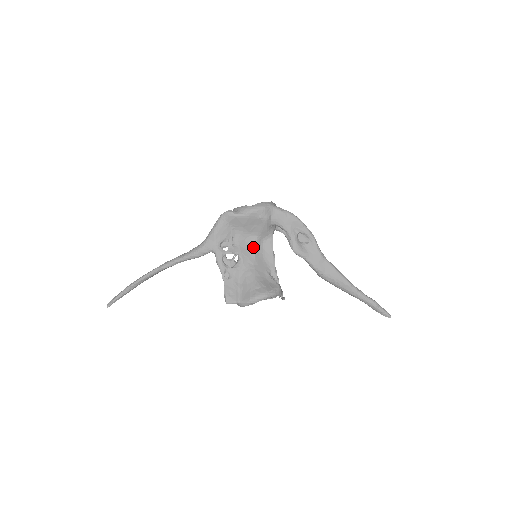
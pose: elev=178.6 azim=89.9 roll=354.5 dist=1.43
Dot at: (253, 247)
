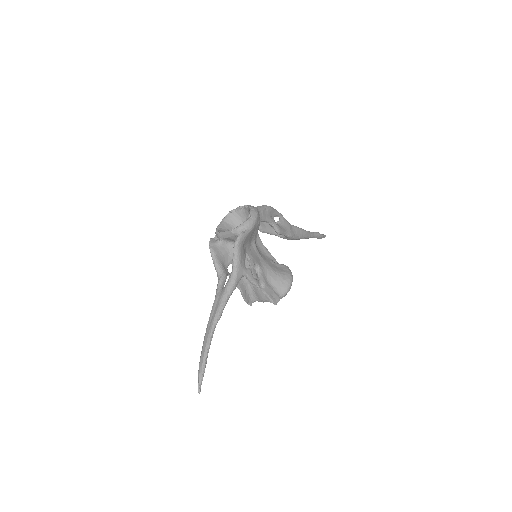
Dot at: (256, 250)
